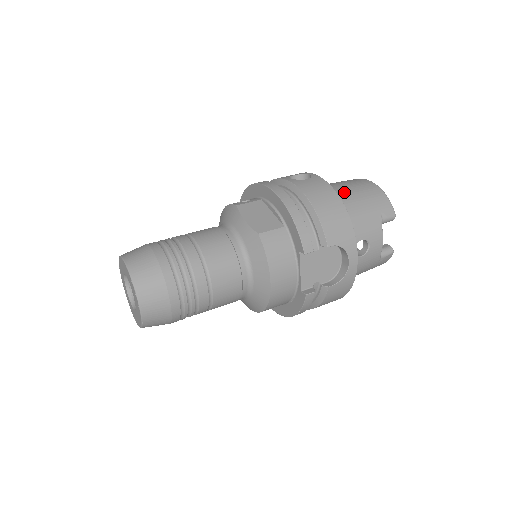
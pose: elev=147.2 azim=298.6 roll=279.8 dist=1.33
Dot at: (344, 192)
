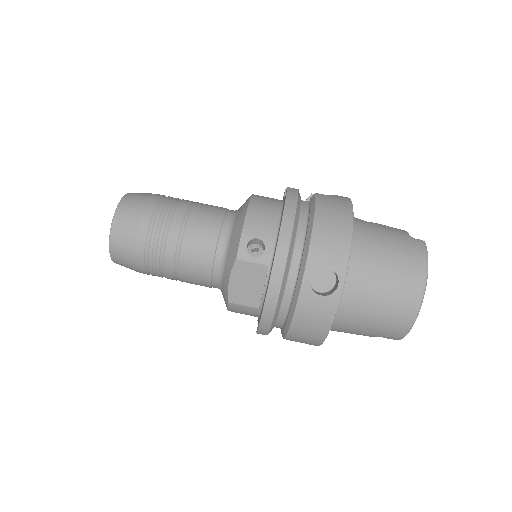
Dot at: (363, 309)
